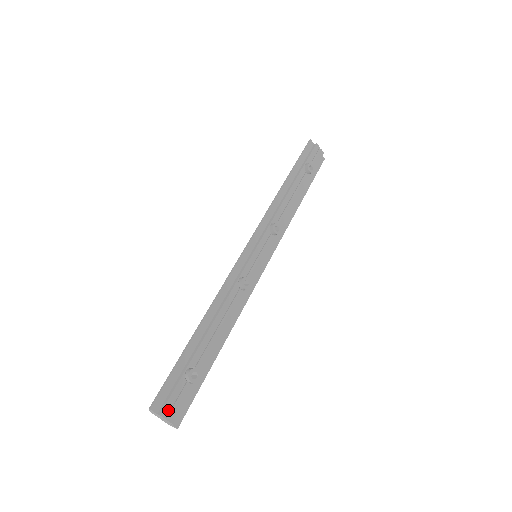
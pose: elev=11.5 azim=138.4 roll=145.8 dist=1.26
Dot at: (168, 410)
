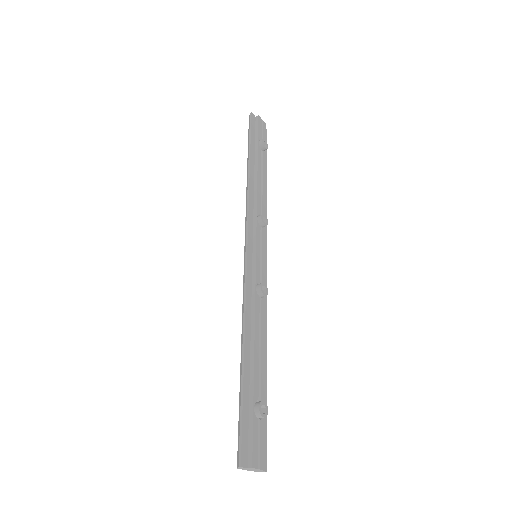
Dot at: (256, 458)
